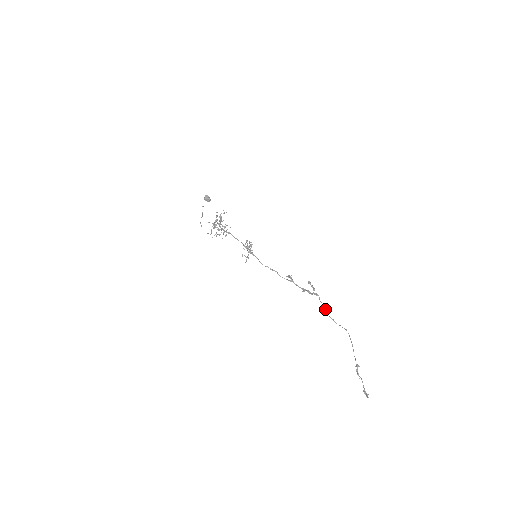
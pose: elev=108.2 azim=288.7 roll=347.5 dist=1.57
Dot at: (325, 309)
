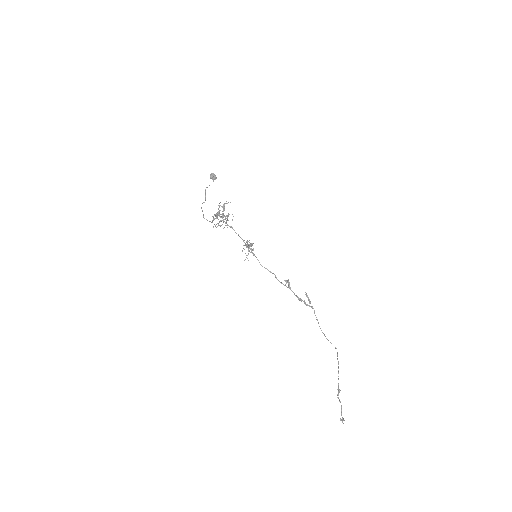
Dot at: (318, 323)
